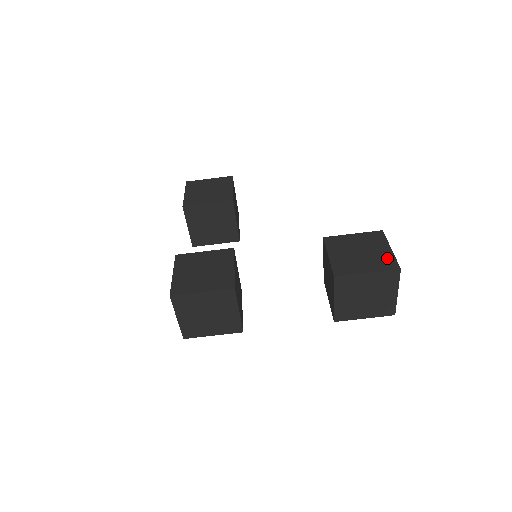
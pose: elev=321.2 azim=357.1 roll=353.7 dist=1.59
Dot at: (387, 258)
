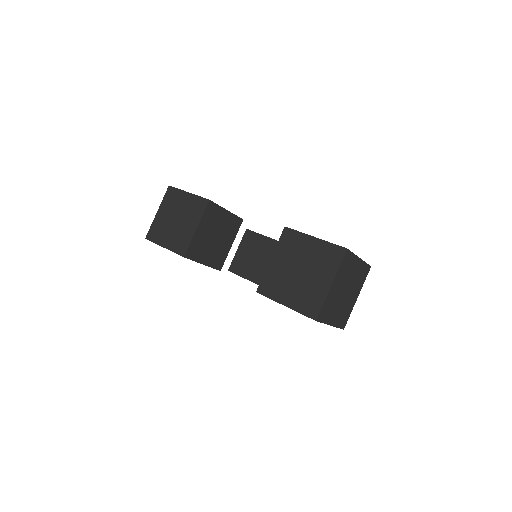
Dot at: occluded
